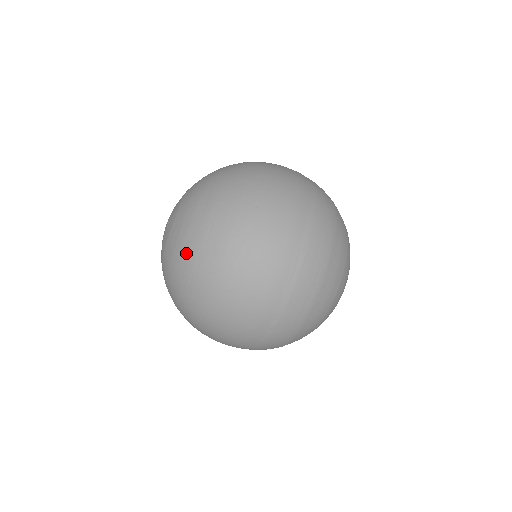
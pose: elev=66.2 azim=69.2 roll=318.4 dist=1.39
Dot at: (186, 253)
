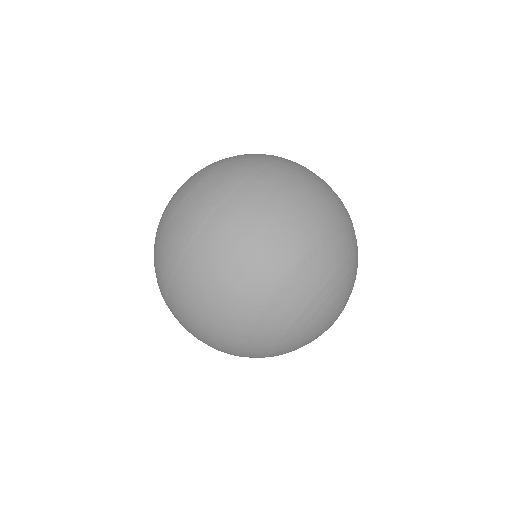
Dot at: occluded
